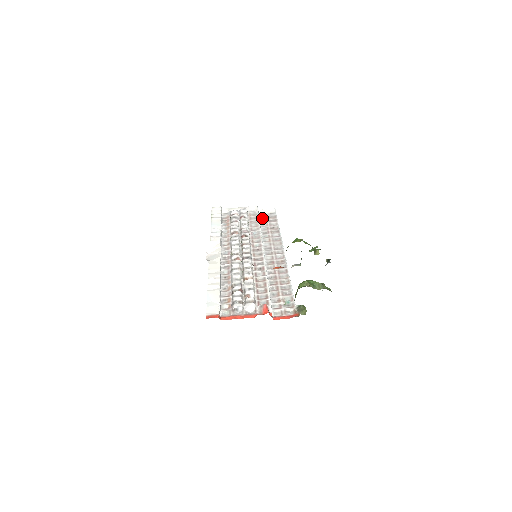
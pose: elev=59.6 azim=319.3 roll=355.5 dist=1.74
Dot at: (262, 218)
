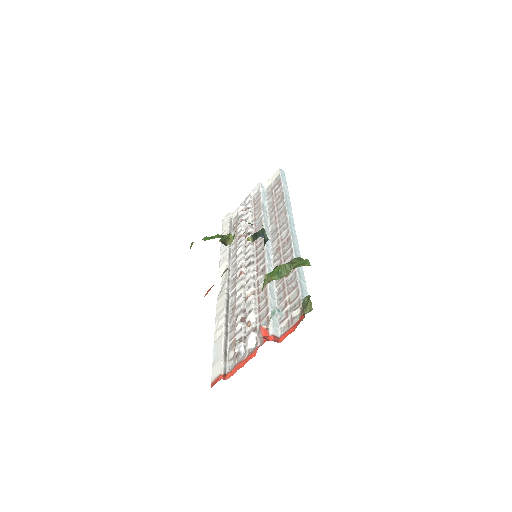
Dot at: (268, 193)
